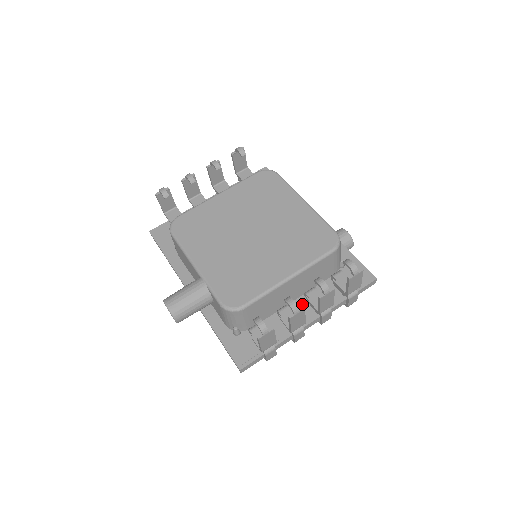
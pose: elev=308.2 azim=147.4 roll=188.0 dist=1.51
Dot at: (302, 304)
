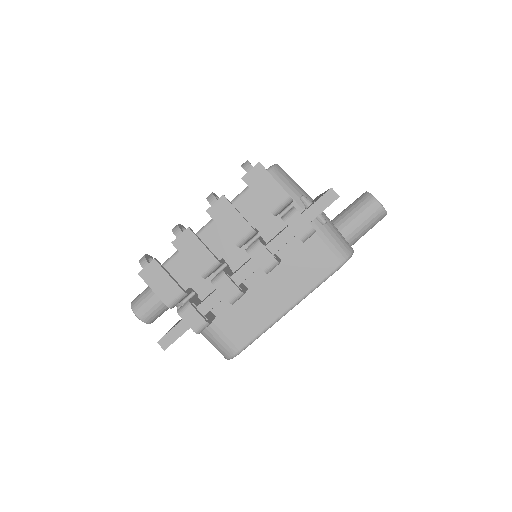
Dot at: (249, 259)
